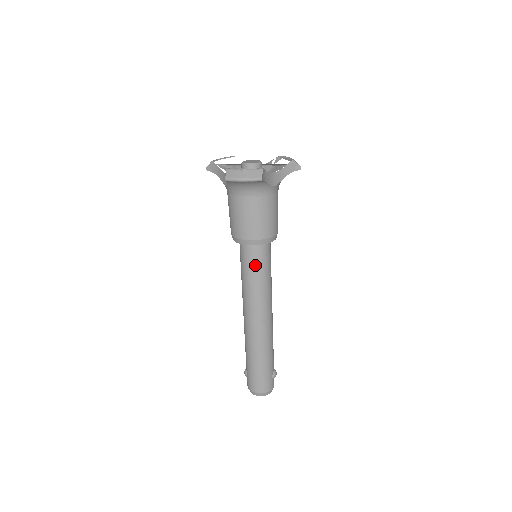
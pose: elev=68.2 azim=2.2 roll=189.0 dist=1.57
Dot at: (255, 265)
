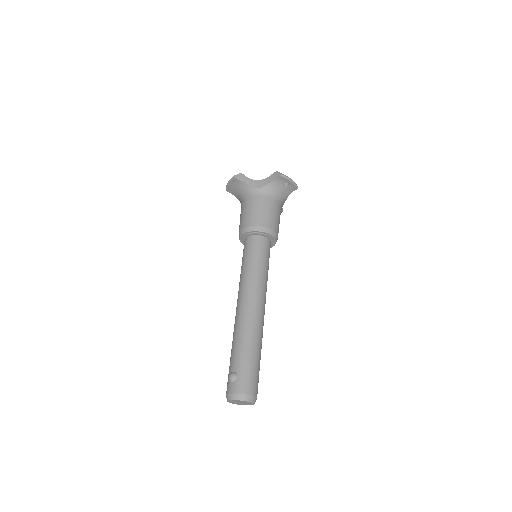
Dot at: (267, 255)
